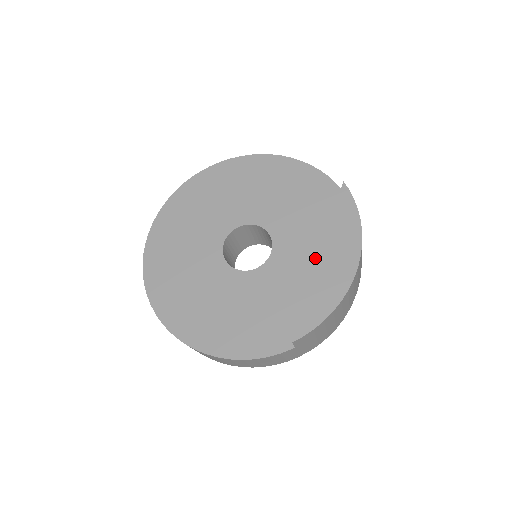
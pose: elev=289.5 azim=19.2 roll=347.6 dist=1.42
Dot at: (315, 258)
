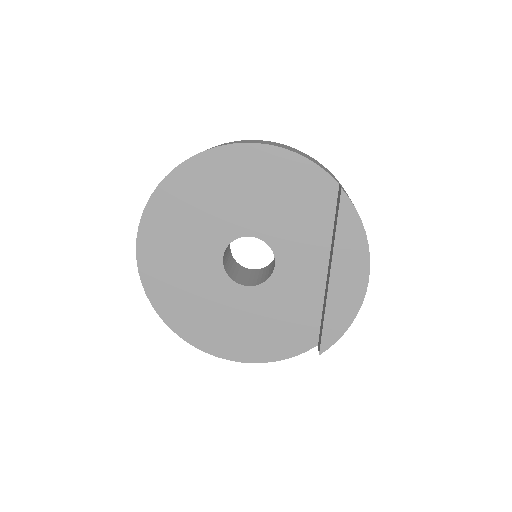
Dot at: (321, 264)
